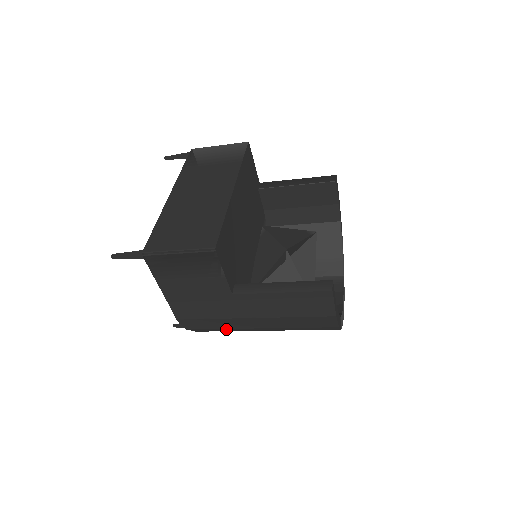
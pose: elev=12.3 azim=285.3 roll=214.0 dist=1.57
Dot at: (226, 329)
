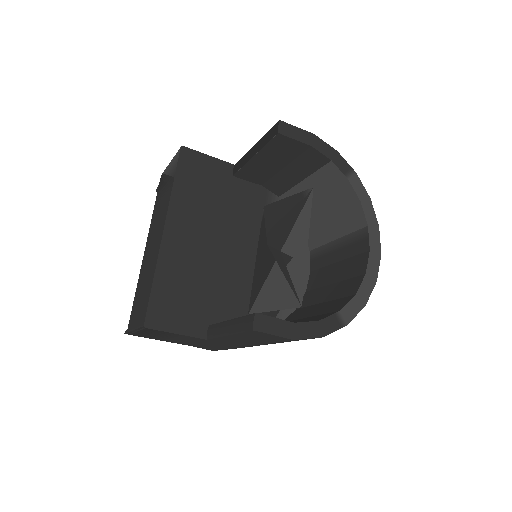
Dot at: occluded
